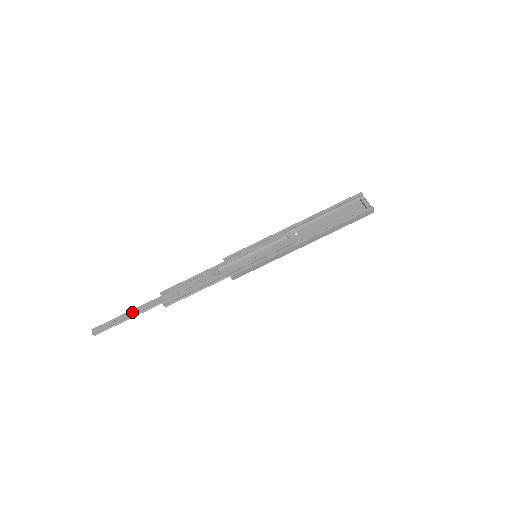
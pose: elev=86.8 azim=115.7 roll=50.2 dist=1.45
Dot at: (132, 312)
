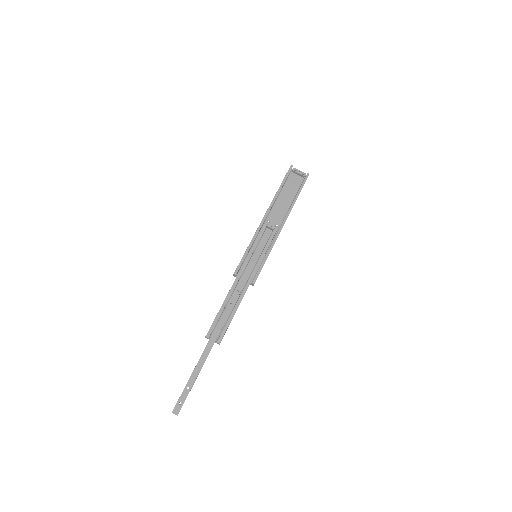
Dot at: (197, 369)
